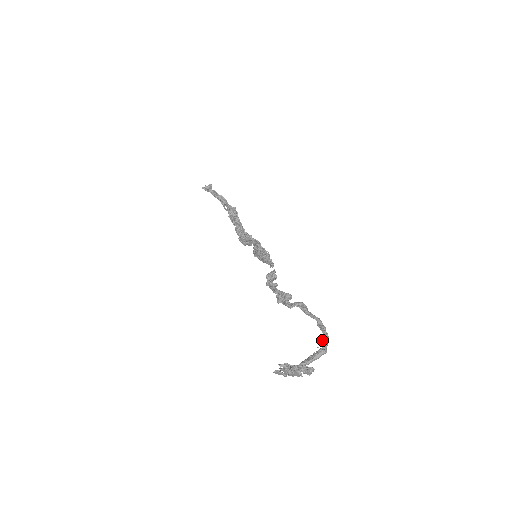
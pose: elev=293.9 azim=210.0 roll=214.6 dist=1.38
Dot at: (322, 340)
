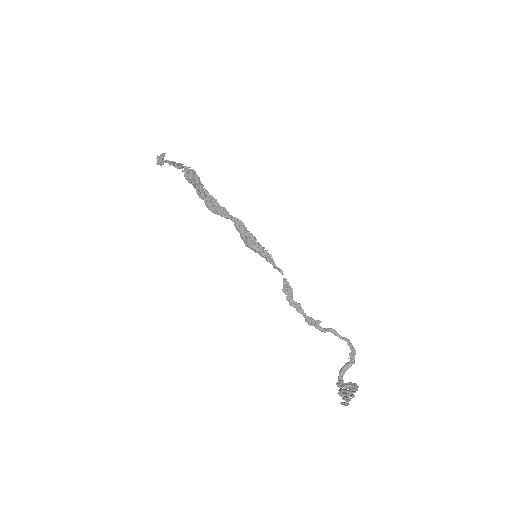
Dot at: (350, 352)
